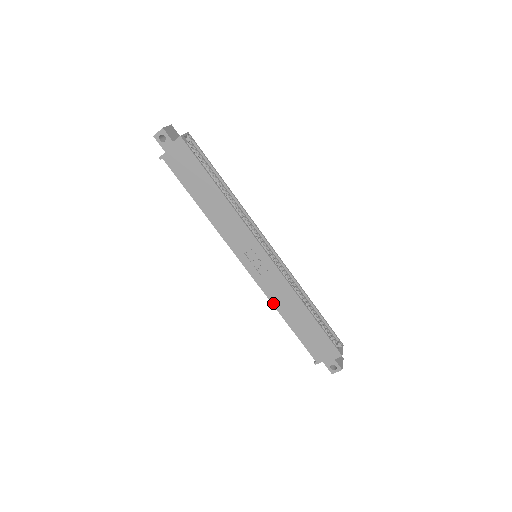
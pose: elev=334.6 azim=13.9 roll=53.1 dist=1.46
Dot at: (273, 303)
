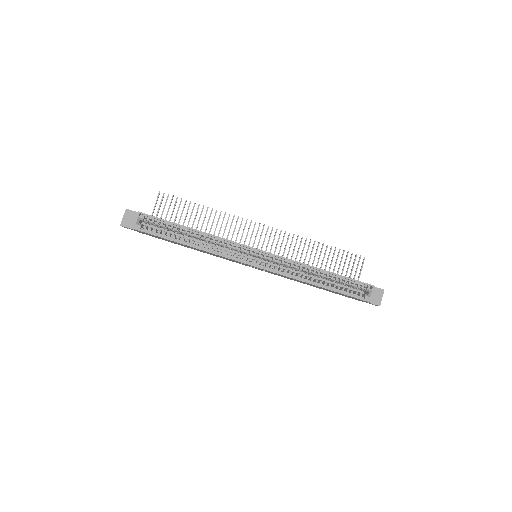
Dot at: occluded
